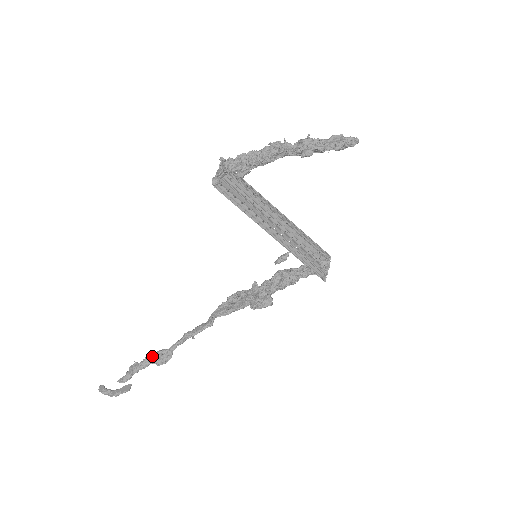
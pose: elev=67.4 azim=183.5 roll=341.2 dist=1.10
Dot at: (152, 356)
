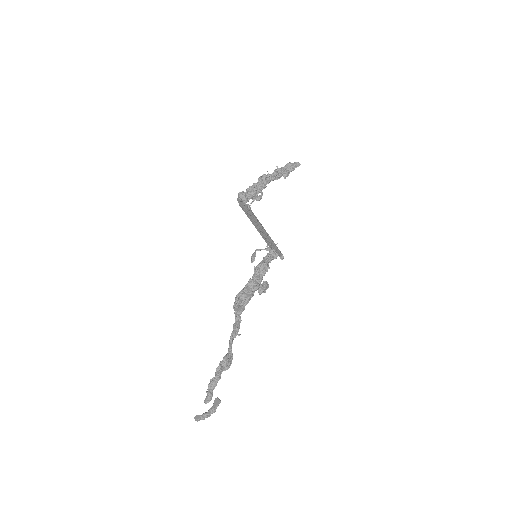
Dot at: (221, 365)
